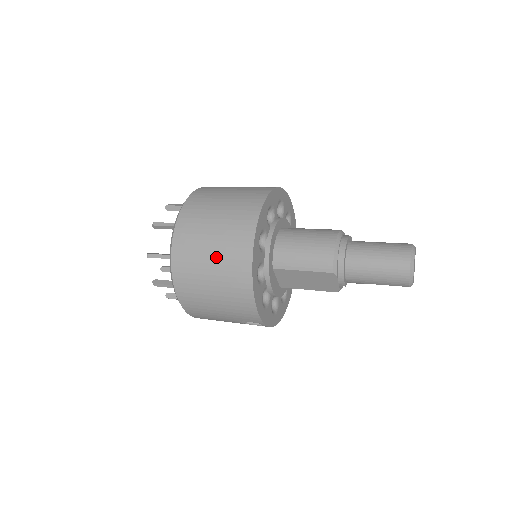
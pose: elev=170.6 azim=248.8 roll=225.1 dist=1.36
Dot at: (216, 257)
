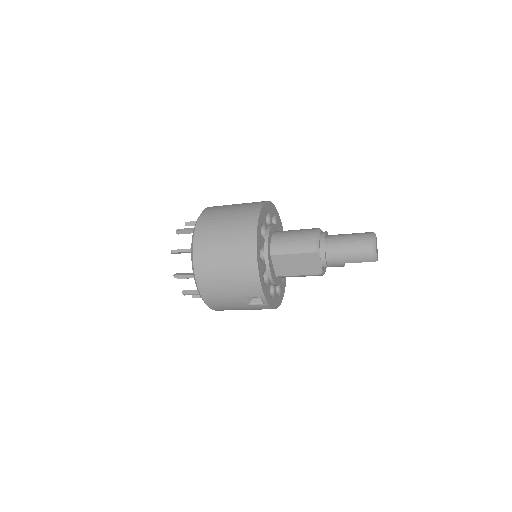
Dot at: (229, 239)
